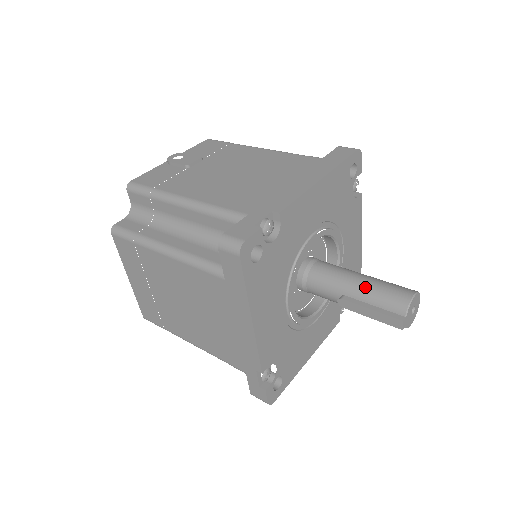
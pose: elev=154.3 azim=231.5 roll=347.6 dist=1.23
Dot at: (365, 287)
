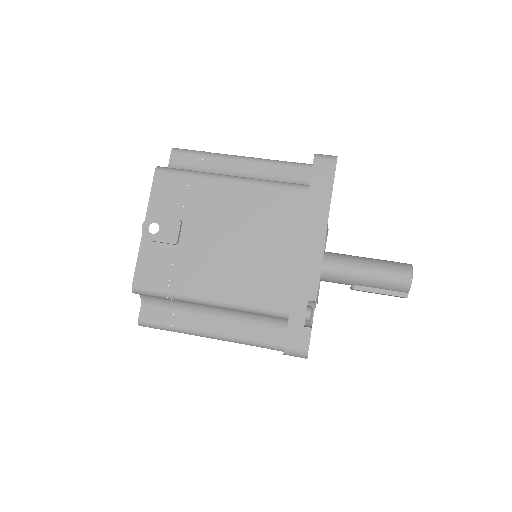
Dot at: (372, 279)
